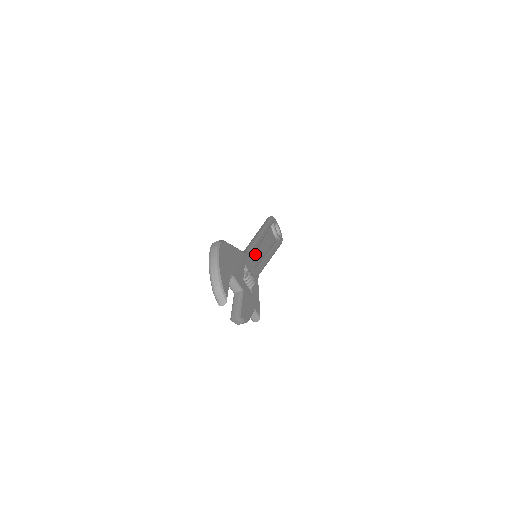
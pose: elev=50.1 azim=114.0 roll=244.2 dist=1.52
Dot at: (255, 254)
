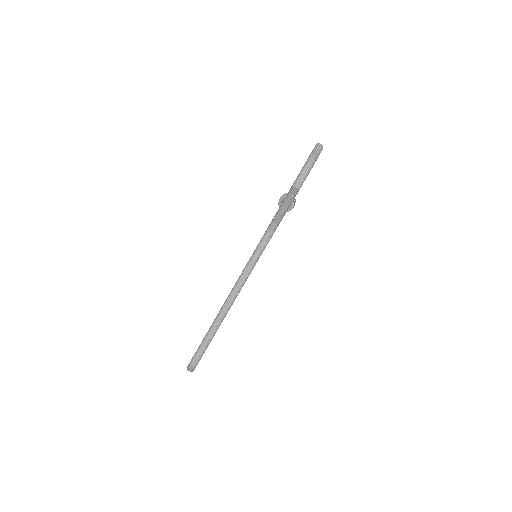
Dot at: occluded
